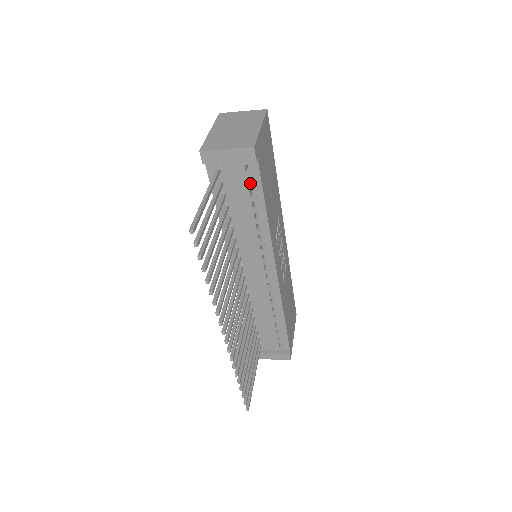
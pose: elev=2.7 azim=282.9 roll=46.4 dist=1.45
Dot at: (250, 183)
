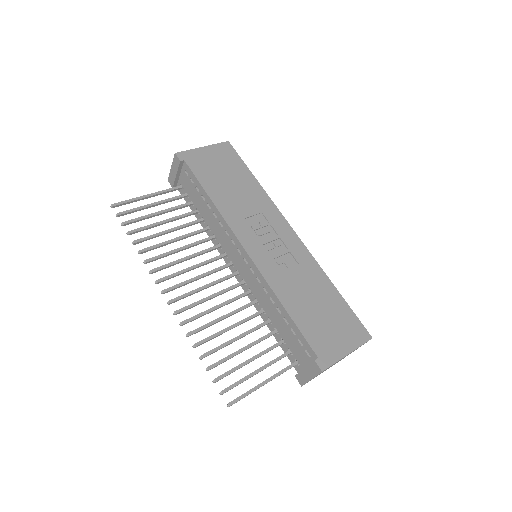
Dot at: (195, 183)
